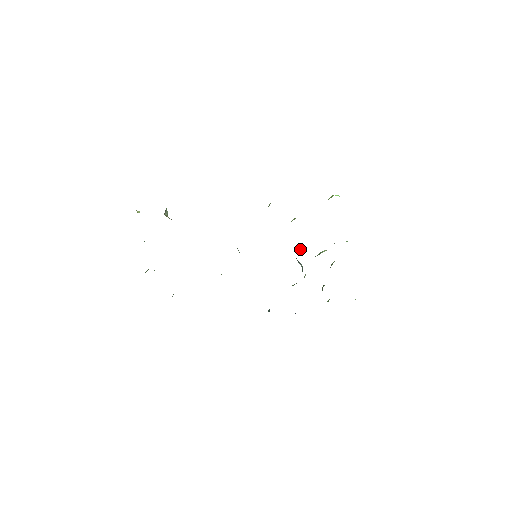
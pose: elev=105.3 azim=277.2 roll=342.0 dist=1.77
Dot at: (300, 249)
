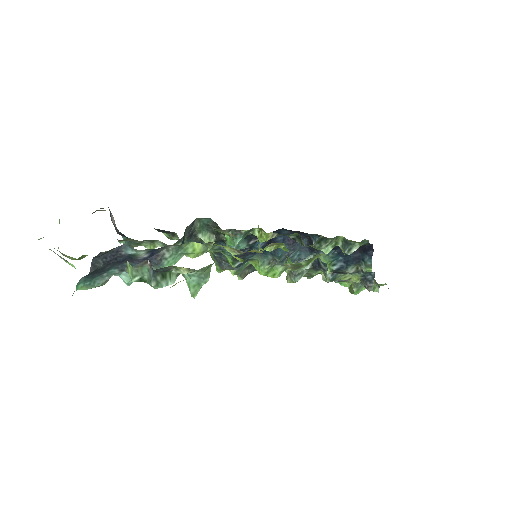
Dot at: occluded
